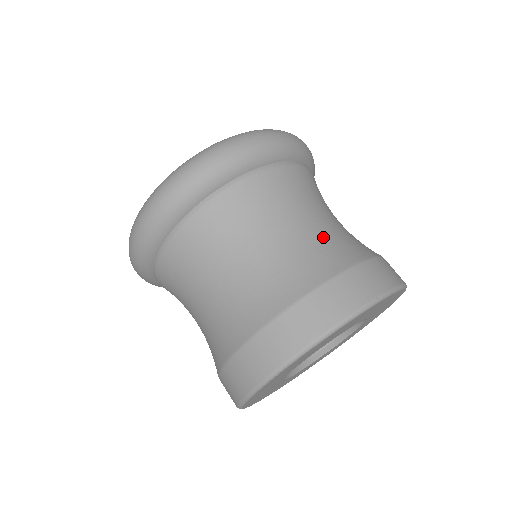
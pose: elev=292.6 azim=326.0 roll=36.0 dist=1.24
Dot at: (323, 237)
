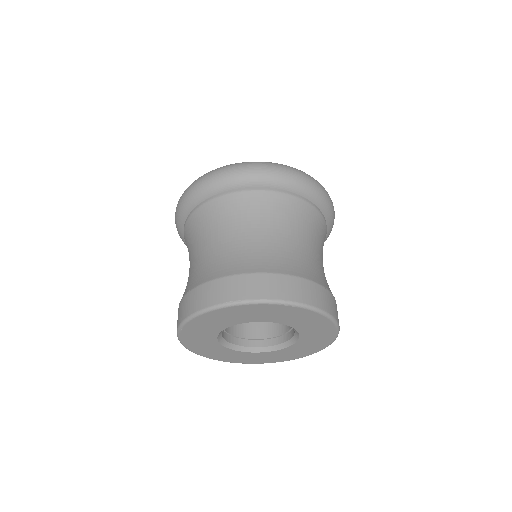
Dot at: (244, 249)
